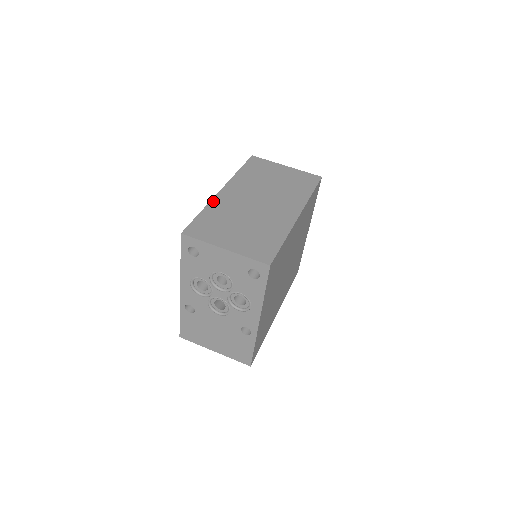
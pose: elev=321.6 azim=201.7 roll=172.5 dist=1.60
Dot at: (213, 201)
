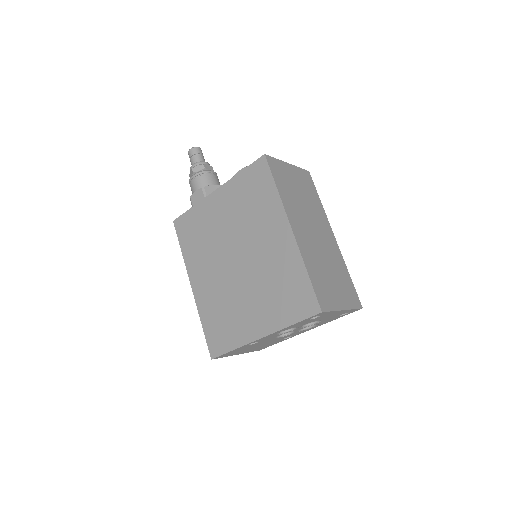
Dot at: (302, 252)
